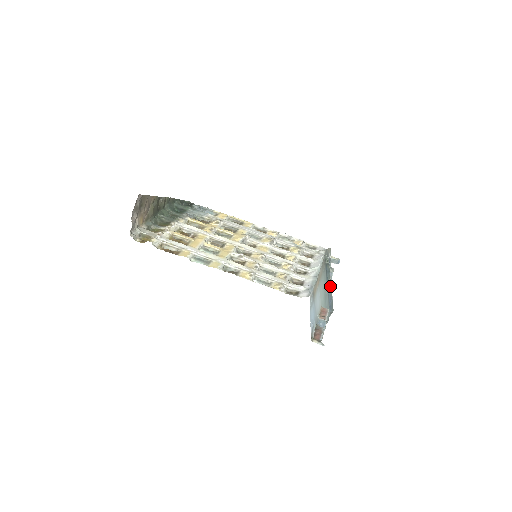
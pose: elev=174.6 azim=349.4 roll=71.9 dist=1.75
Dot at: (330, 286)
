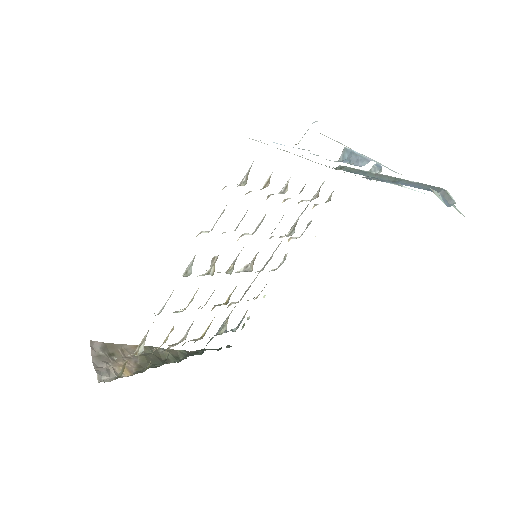
Dot at: (388, 178)
